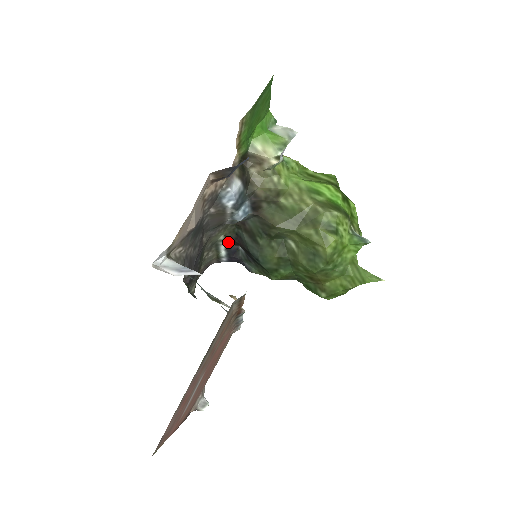
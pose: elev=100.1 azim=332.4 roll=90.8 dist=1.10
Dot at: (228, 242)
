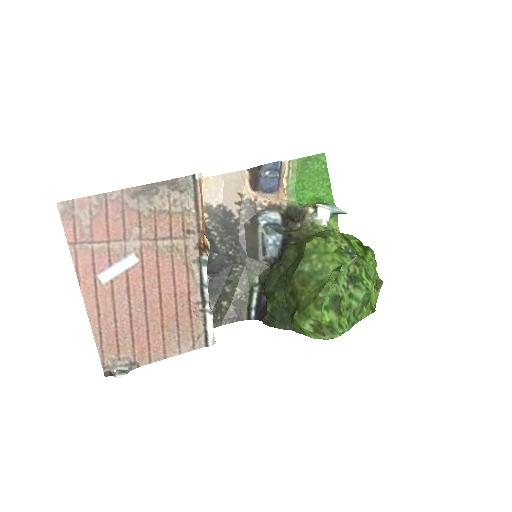
Dot at: (261, 290)
